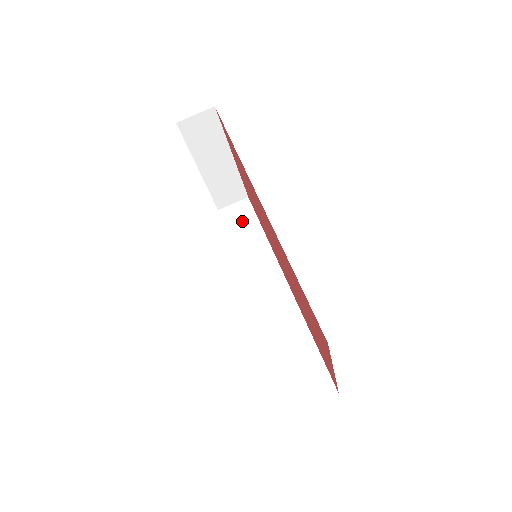
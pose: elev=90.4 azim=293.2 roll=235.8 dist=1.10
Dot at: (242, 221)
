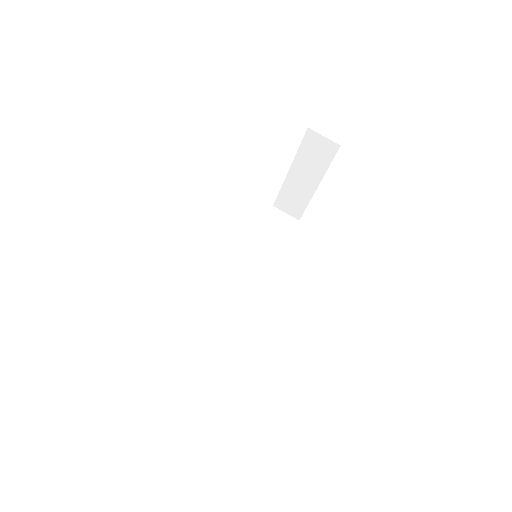
Dot at: (278, 229)
